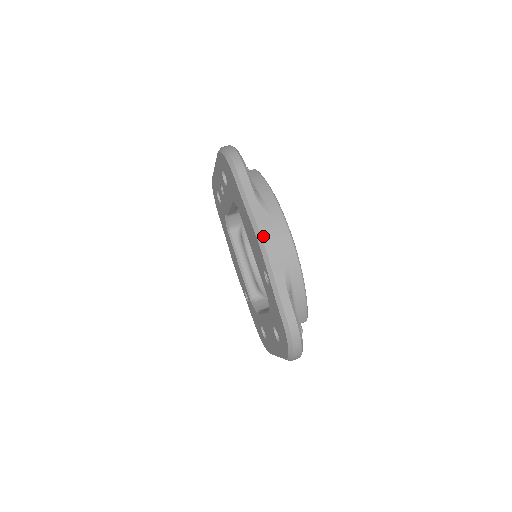
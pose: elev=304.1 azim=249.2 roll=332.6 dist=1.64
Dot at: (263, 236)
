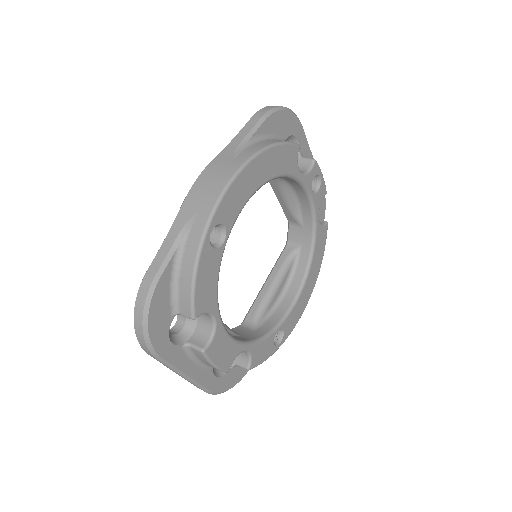
Dot at: (204, 172)
